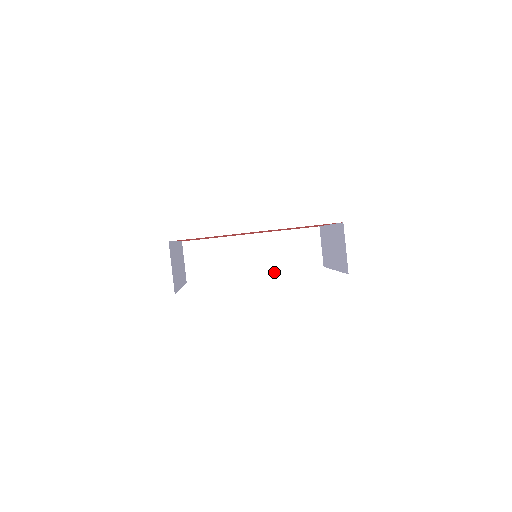
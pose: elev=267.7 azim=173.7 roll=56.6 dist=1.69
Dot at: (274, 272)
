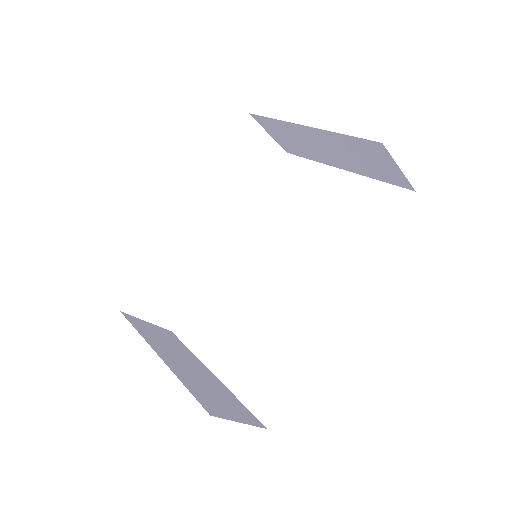
Dot at: occluded
